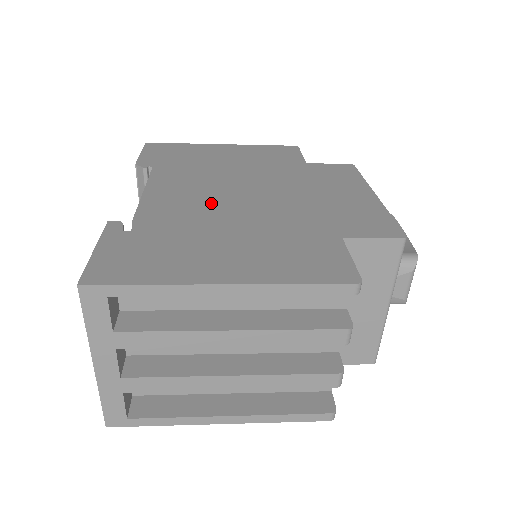
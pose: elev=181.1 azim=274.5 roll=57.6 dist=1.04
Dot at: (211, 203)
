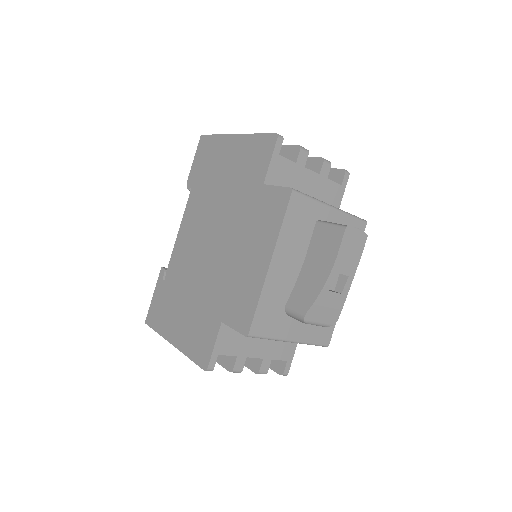
Dot at: (194, 255)
